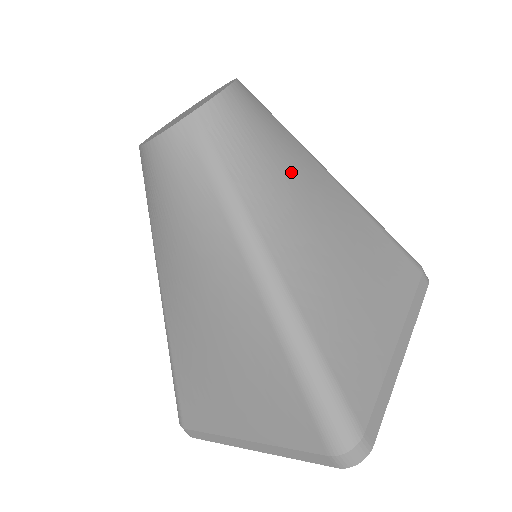
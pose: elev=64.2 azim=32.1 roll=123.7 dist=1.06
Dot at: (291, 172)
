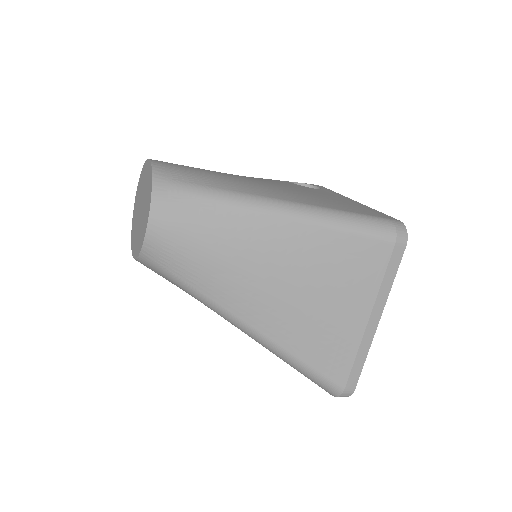
Dot at: (233, 252)
